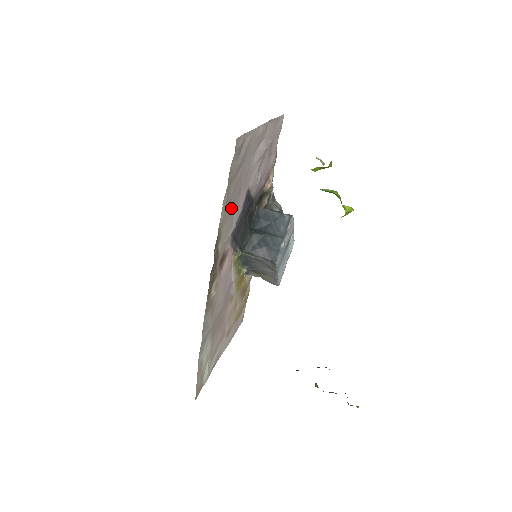
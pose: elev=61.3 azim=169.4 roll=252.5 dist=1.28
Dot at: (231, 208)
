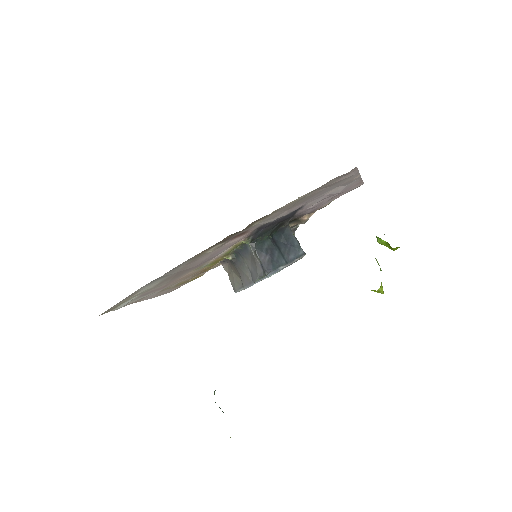
Dot at: (291, 206)
